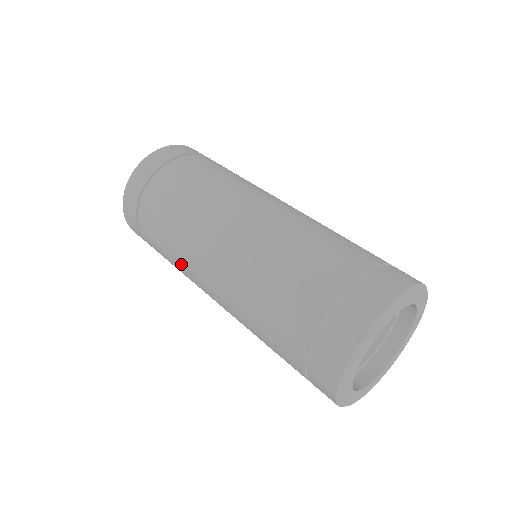
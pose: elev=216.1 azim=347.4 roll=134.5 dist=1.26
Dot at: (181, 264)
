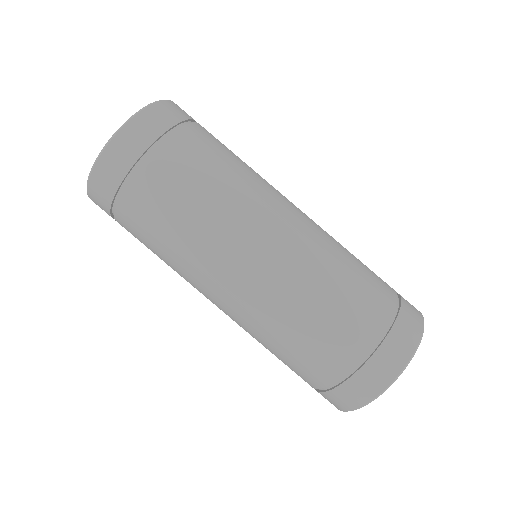
Dot at: (217, 219)
